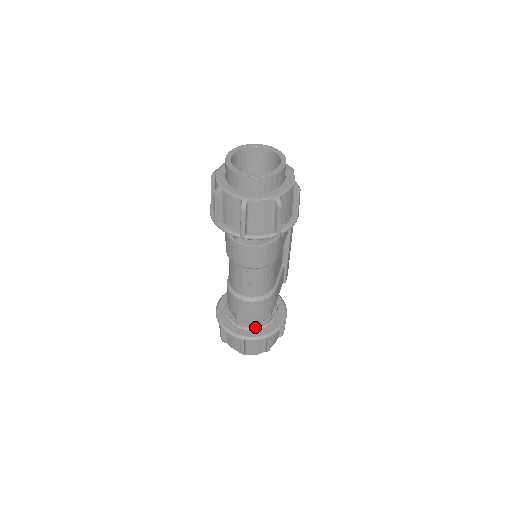
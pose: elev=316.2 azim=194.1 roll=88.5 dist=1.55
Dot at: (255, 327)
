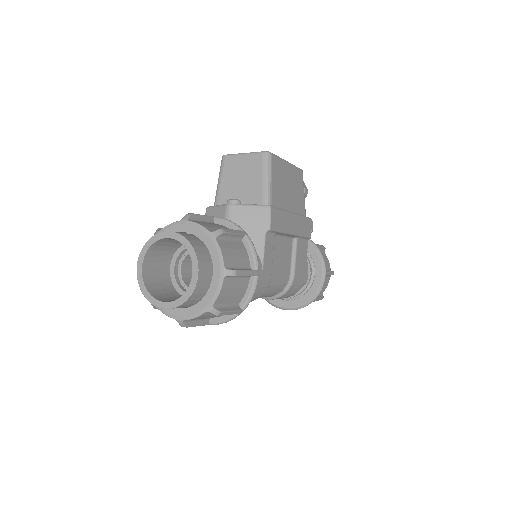
Dot at: (295, 296)
